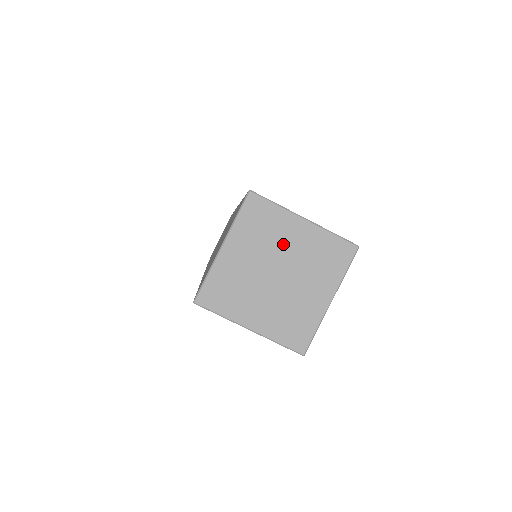
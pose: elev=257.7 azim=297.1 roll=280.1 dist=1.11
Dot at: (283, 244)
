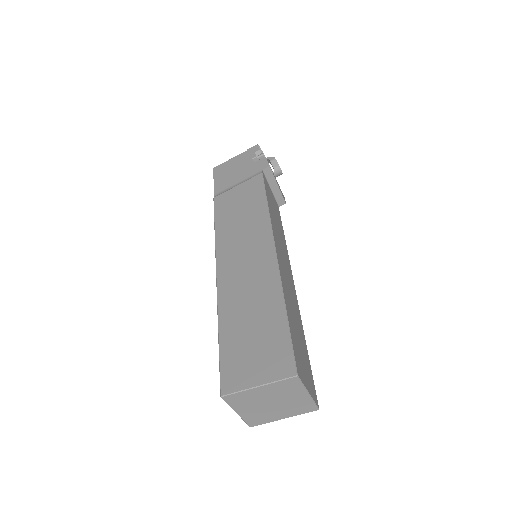
Dot at: (261, 397)
